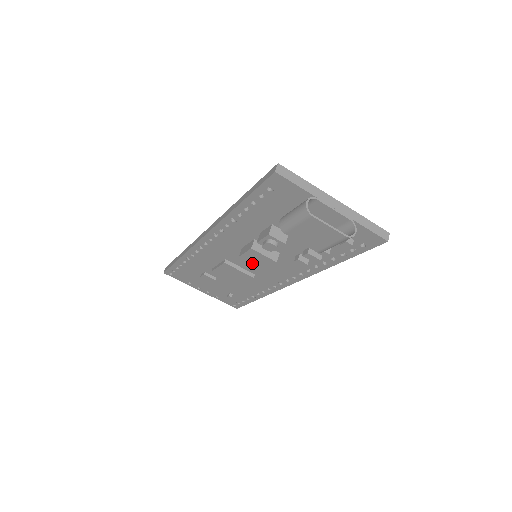
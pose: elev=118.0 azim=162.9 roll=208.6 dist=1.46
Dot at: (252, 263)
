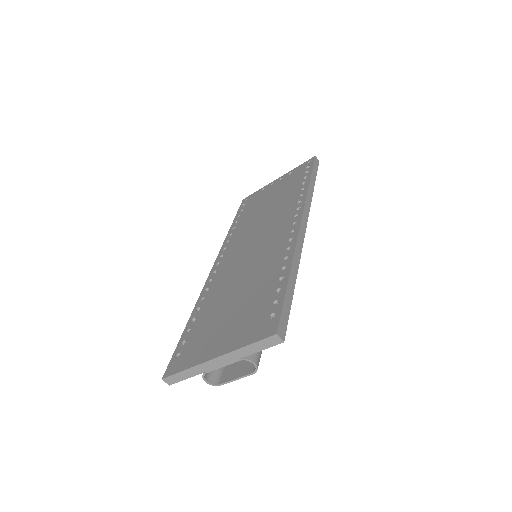
Dot at: occluded
